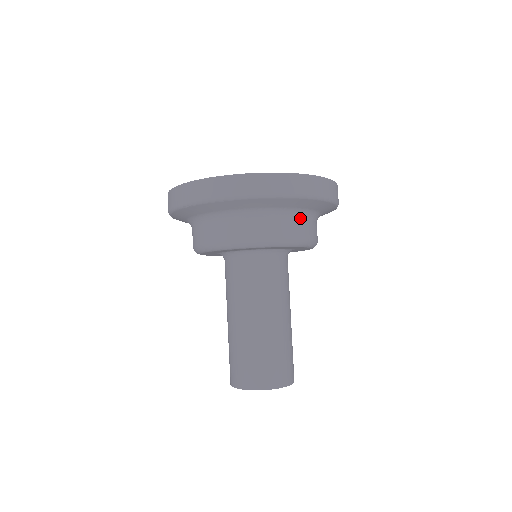
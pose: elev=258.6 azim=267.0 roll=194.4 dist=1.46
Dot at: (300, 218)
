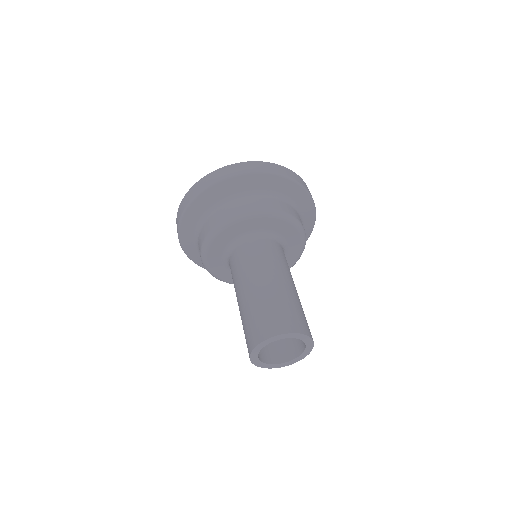
Dot at: (259, 197)
